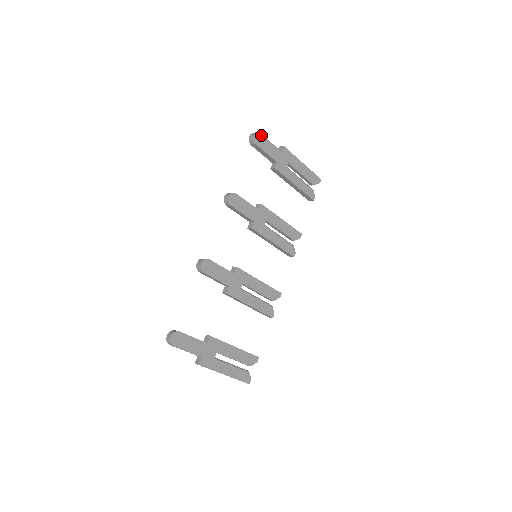
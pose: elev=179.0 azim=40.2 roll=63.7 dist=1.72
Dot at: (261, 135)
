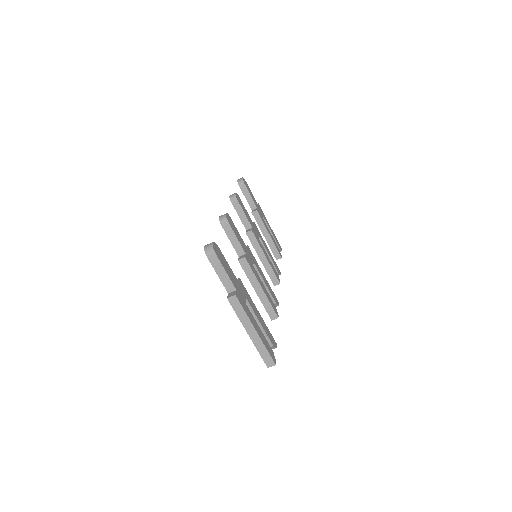
Dot at: (246, 183)
